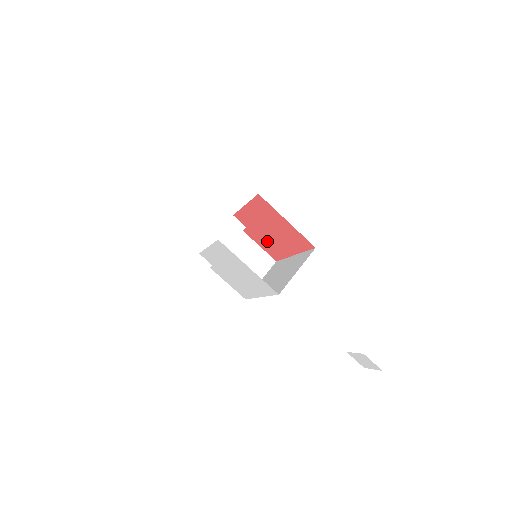
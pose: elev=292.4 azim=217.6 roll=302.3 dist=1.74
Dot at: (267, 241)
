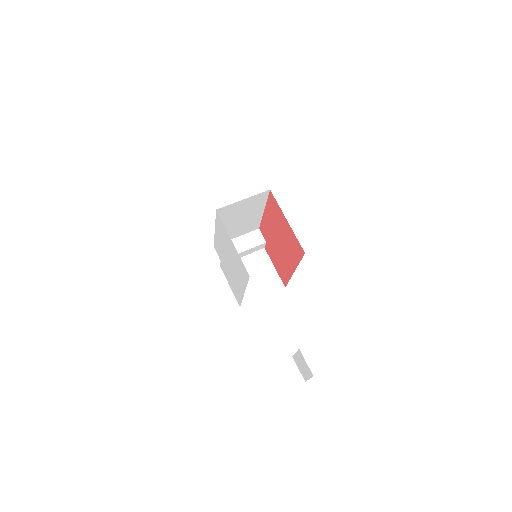
Dot at: (278, 258)
